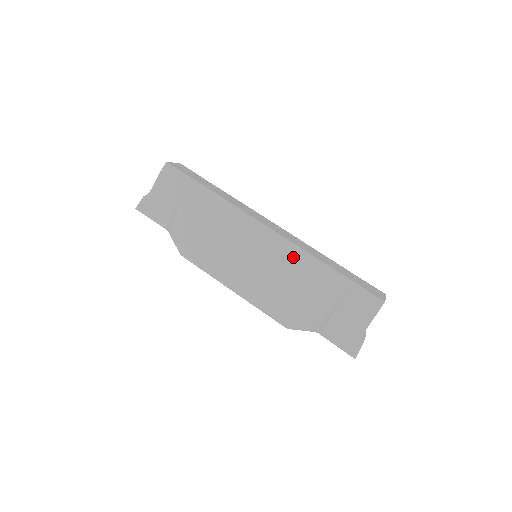
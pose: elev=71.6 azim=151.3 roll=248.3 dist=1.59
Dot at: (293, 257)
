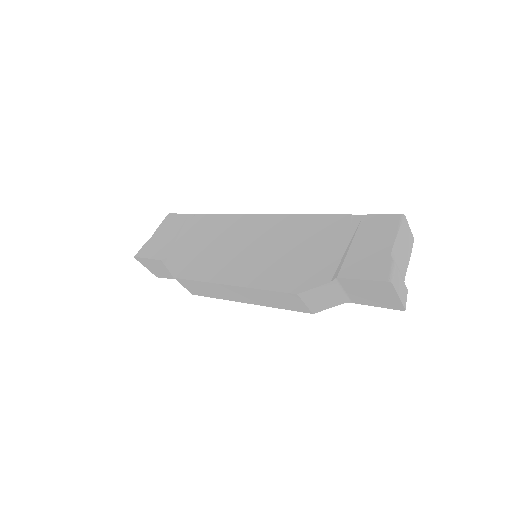
Dot at: (292, 225)
